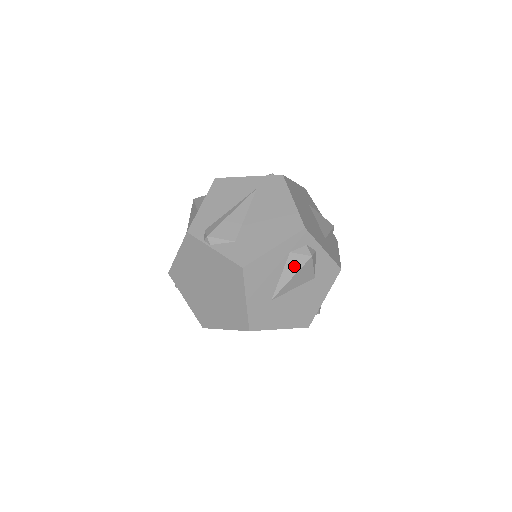
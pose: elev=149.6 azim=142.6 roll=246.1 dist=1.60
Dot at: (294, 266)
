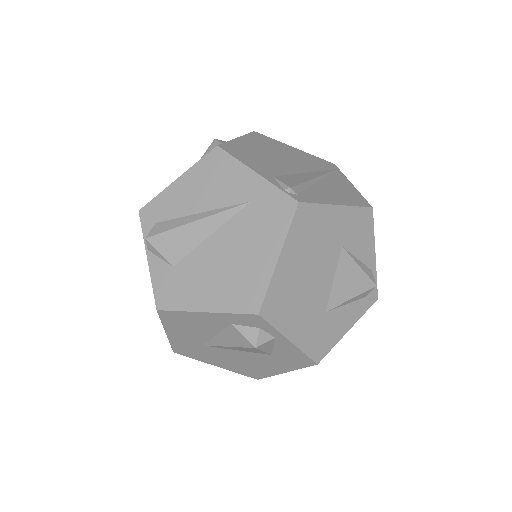
Dot at: (232, 339)
